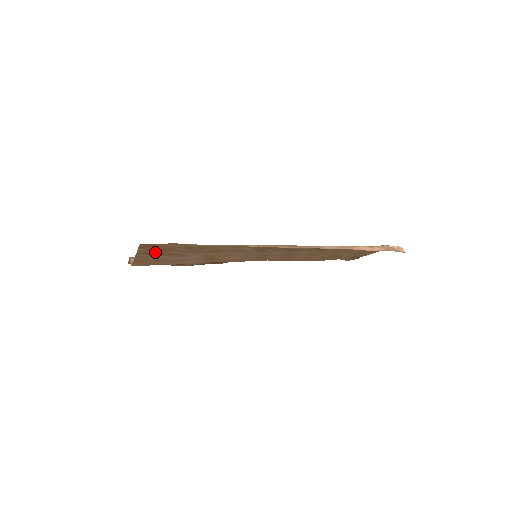
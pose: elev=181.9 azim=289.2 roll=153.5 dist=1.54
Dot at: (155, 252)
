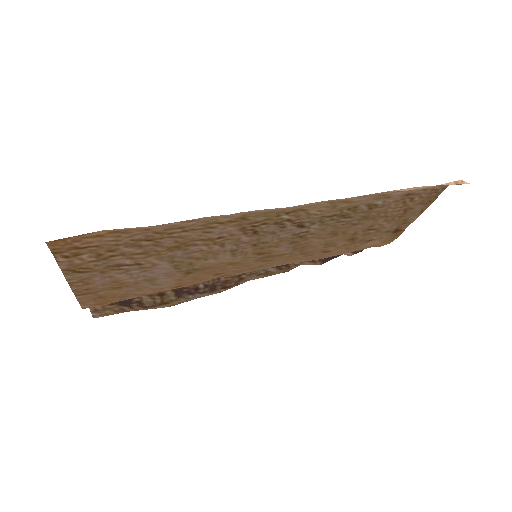
Dot at: (90, 264)
